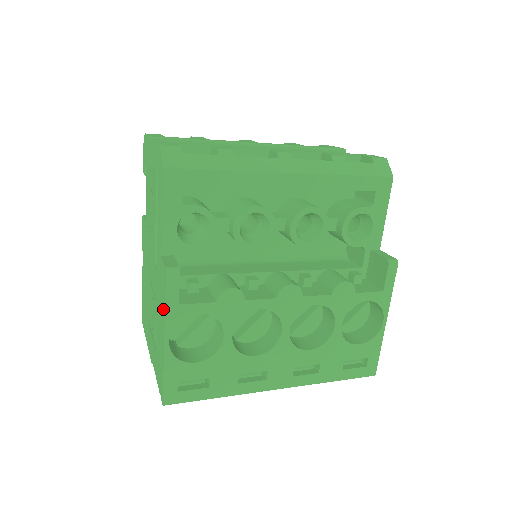
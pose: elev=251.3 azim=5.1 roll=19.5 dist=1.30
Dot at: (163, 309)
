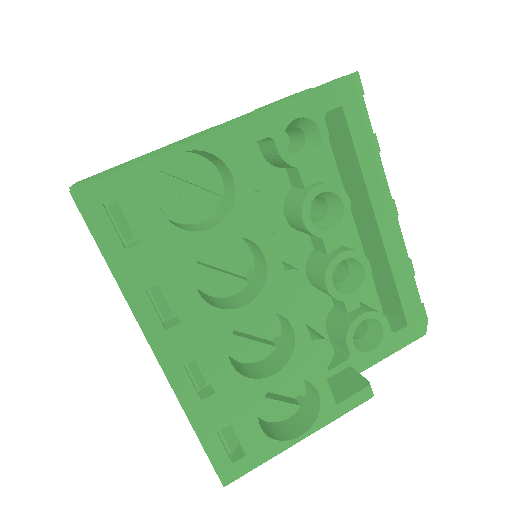
Dot at: (215, 130)
